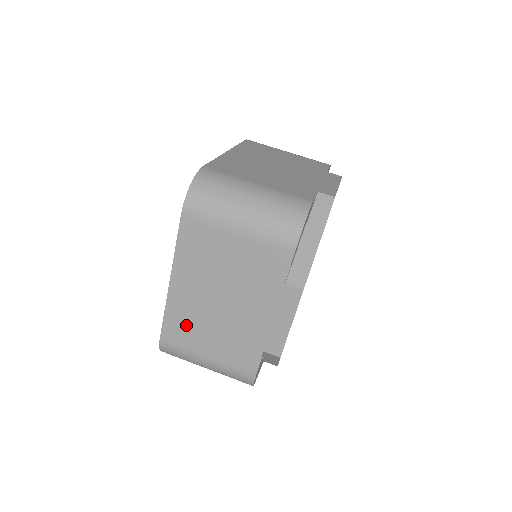
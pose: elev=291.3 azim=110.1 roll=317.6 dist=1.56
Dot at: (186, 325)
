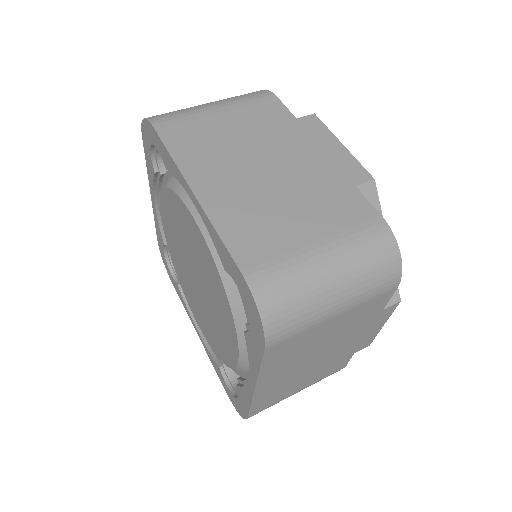
Dot at: (255, 225)
